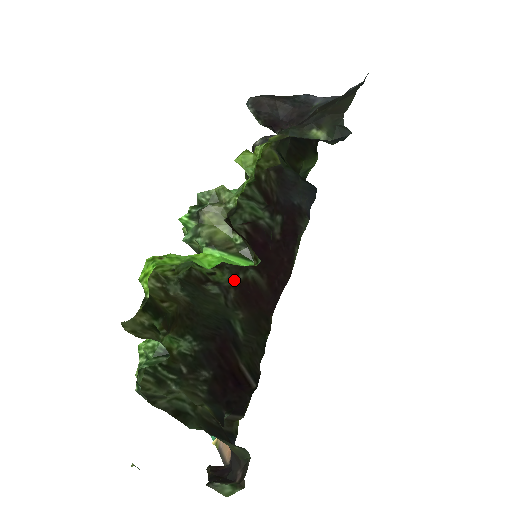
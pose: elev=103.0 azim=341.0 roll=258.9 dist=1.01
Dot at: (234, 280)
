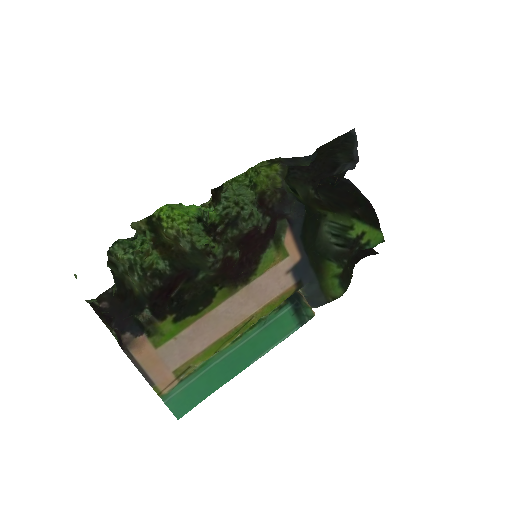
Dot at: (224, 255)
